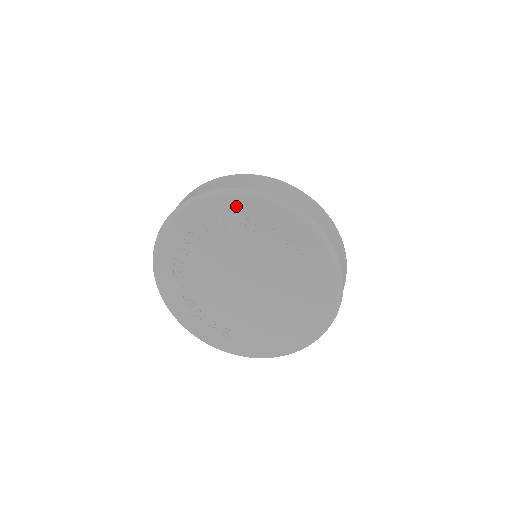
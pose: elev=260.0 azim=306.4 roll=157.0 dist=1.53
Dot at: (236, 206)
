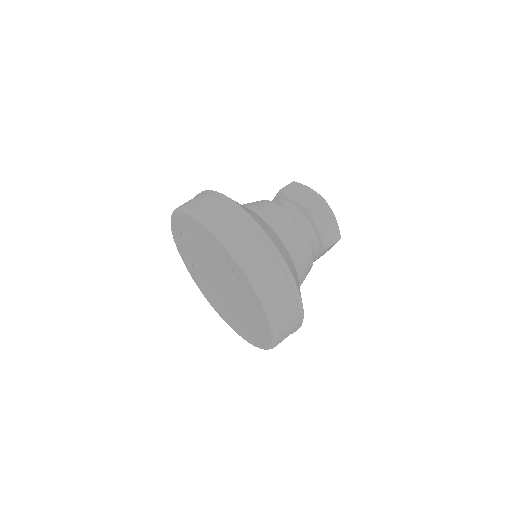
Dot at: (223, 251)
